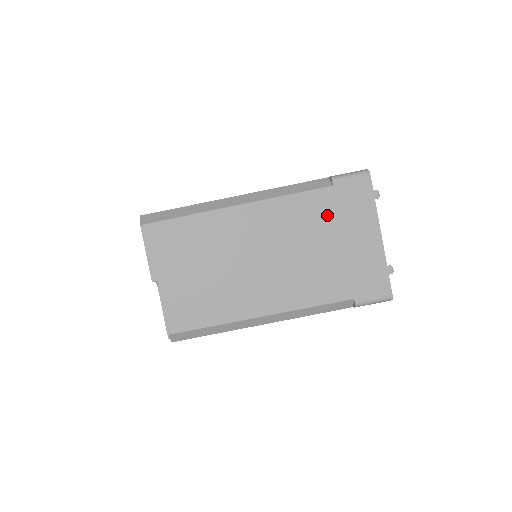
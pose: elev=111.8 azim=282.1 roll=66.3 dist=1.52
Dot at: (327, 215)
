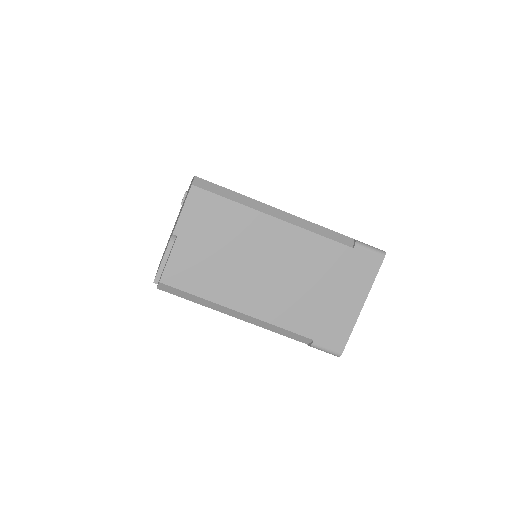
Dot at: (335, 267)
